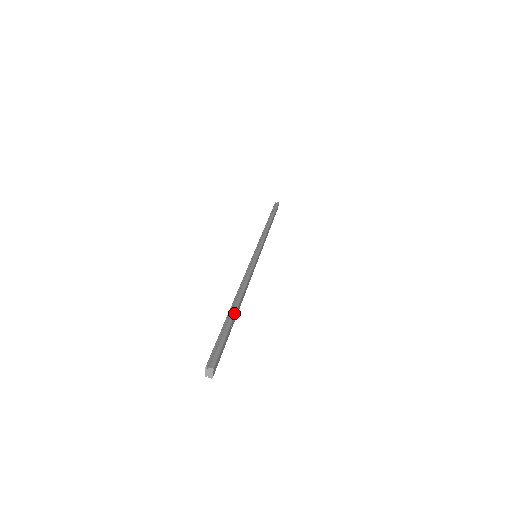
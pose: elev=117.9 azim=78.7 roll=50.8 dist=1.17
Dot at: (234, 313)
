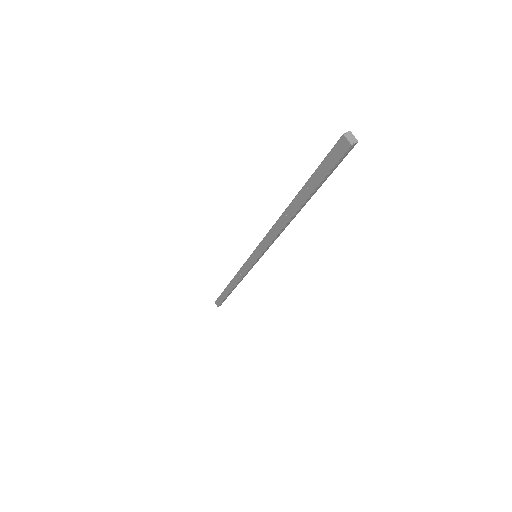
Dot at: occluded
